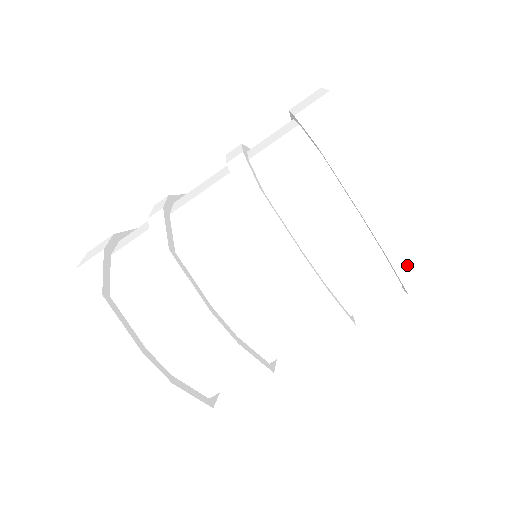
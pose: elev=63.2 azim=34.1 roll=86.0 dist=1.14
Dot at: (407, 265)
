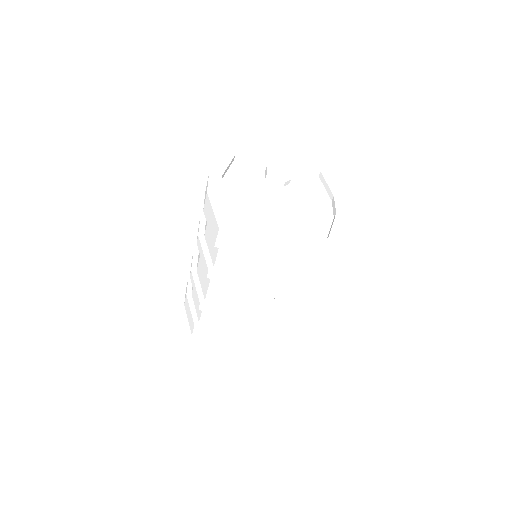
Dot at: (307, 263)
